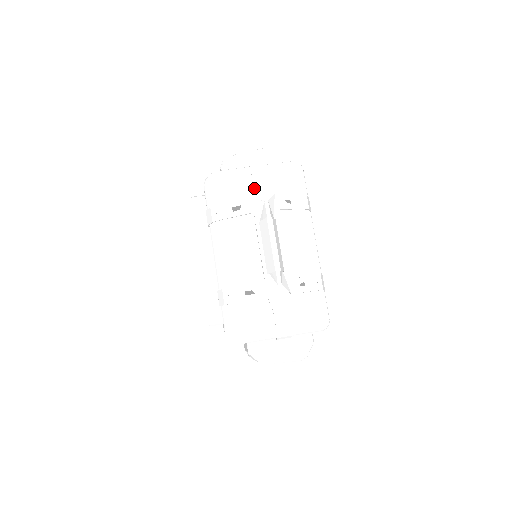
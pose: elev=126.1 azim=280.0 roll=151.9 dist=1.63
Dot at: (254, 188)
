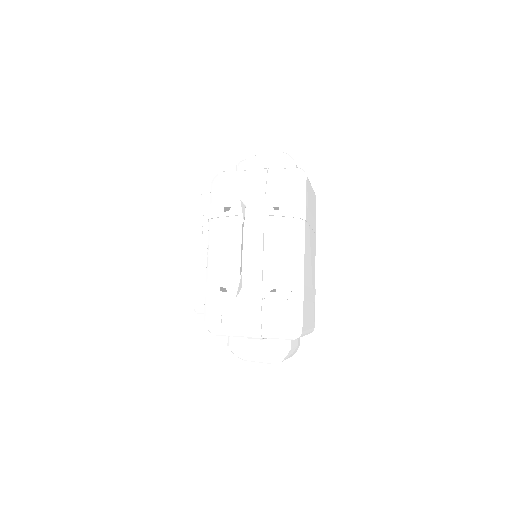
Dot at: (253, 191)
